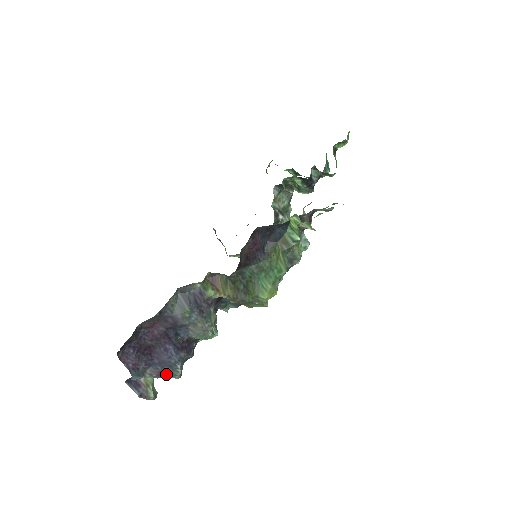
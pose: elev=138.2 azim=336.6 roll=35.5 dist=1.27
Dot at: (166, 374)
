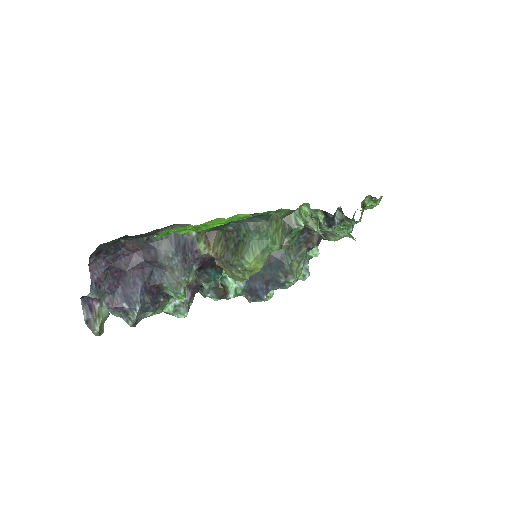
Dot at: (122, 312)
